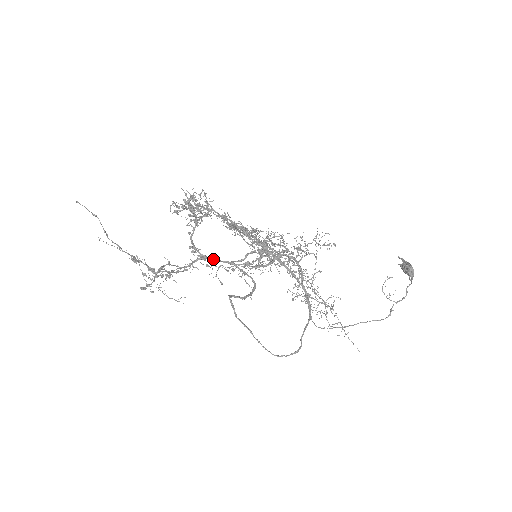
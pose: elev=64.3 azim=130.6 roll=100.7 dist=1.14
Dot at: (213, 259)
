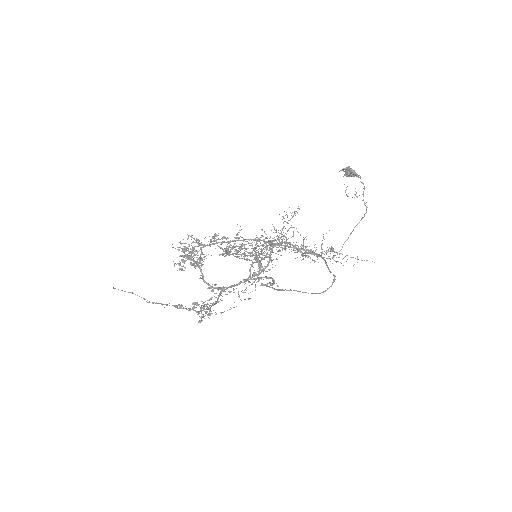
Dot at: (230, 286)
